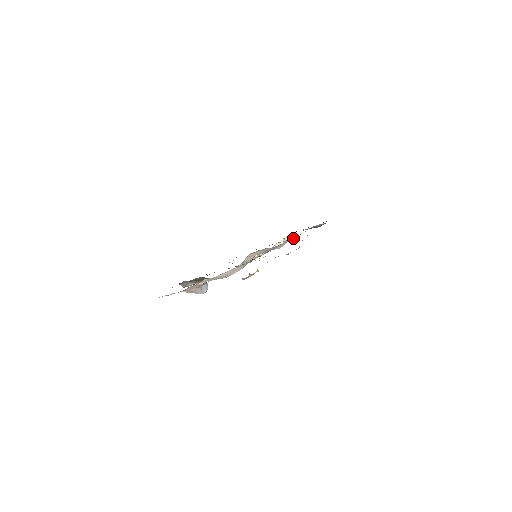
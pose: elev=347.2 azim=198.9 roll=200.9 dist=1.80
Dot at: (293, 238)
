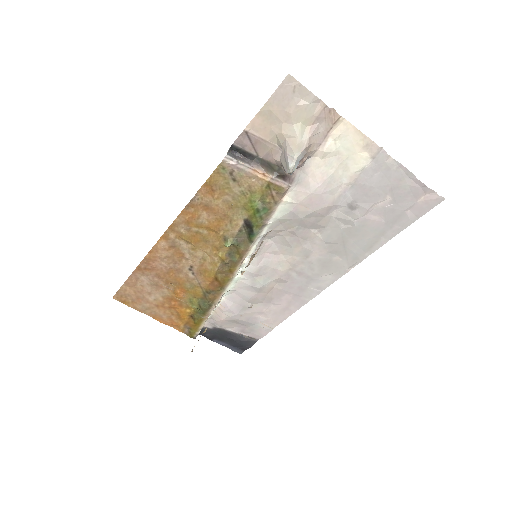
Dot at: (269, 296)
